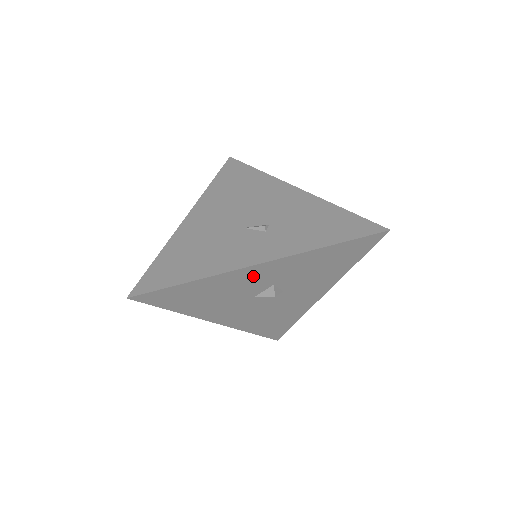
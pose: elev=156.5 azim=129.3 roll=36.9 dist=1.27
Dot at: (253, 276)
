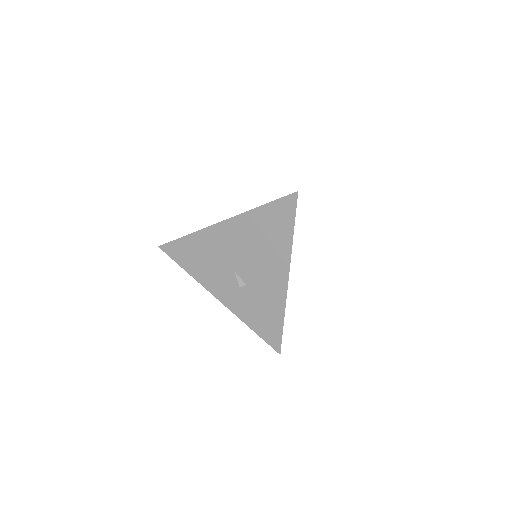
Dot at: occluded
